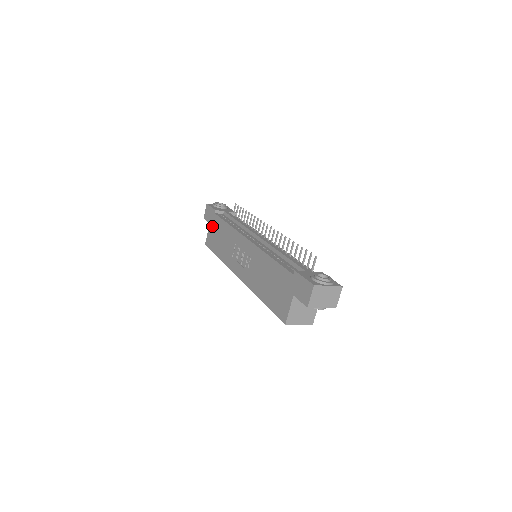
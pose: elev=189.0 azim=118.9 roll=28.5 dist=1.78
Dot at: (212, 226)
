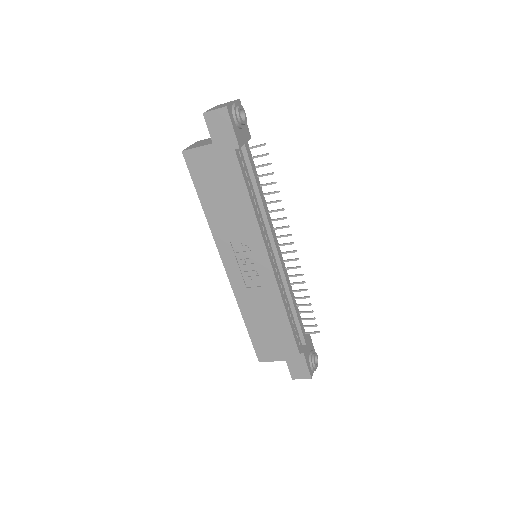
Dot at: (217, 157)
